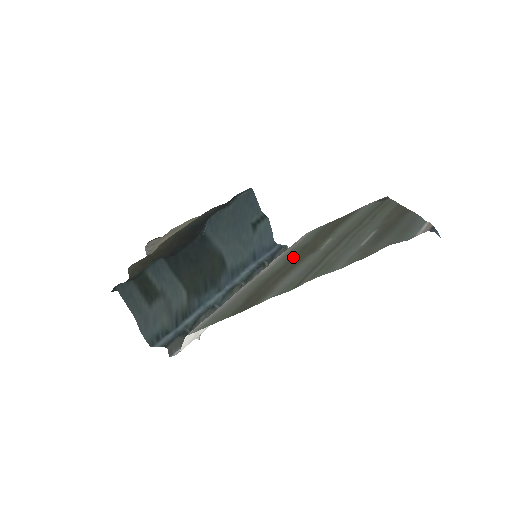
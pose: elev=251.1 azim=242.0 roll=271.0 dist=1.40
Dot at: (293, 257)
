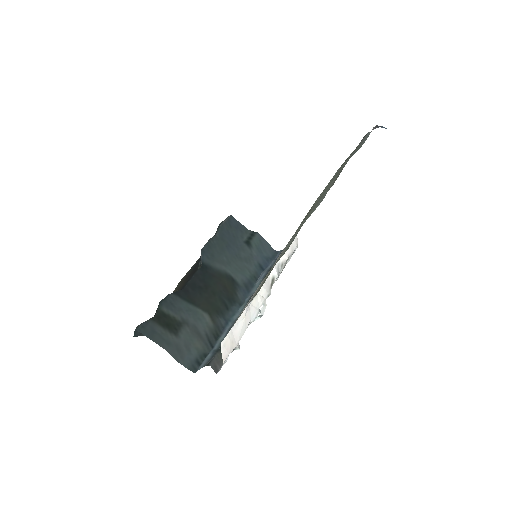
Dot at: occluded
